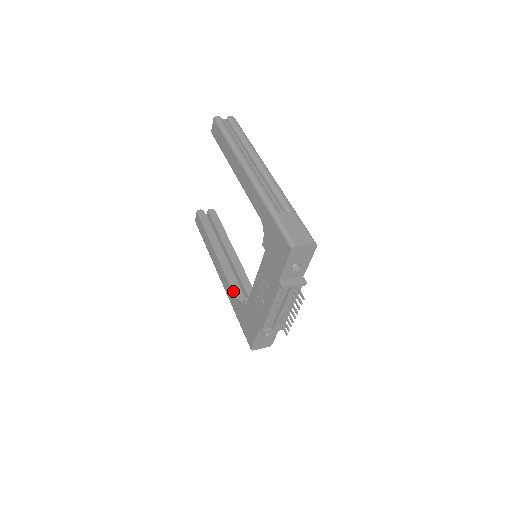
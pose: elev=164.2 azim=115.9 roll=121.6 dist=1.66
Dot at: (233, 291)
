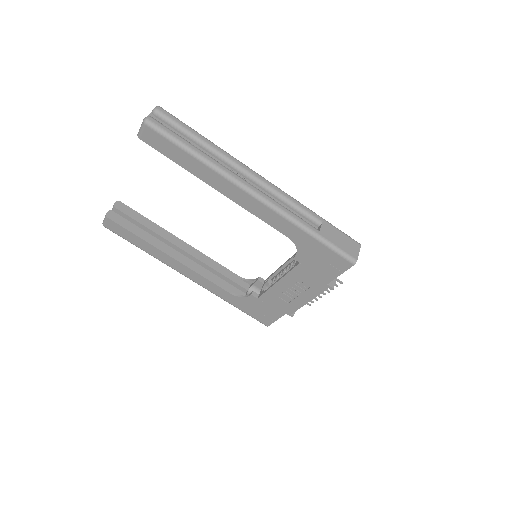
Dot at: (224, 289)
